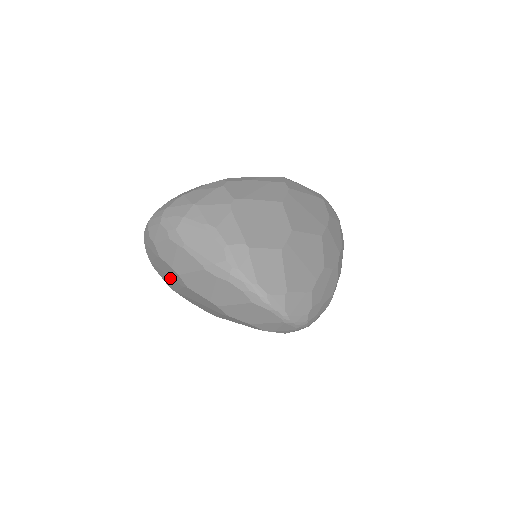
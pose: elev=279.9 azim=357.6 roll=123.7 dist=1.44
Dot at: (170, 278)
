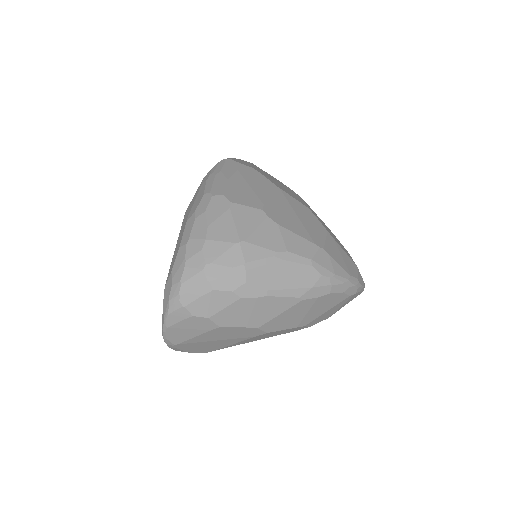
Dot at: (222, 341)
